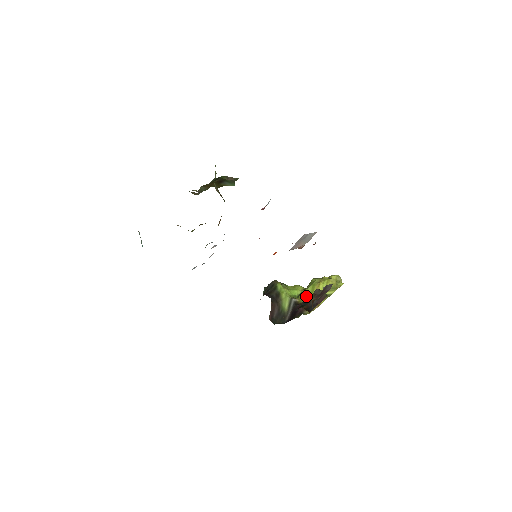
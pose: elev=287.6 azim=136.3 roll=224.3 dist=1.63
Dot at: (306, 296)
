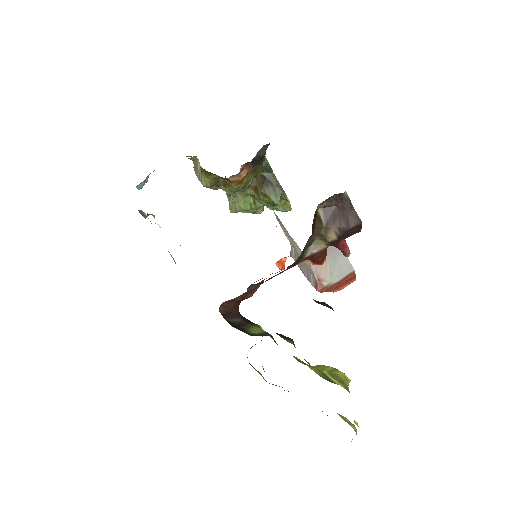
Dot at: occluded
